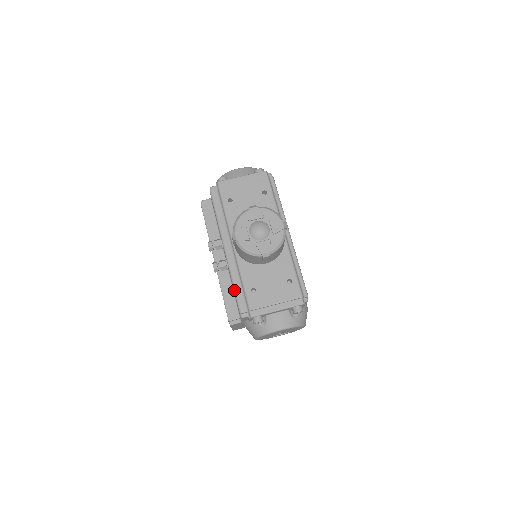
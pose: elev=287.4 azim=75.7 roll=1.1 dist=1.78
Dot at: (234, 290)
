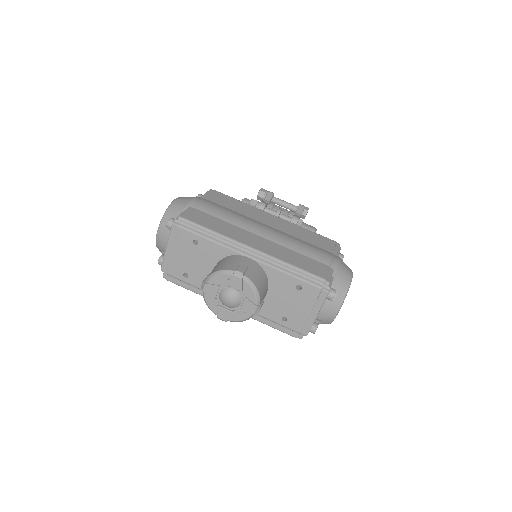
Dot at: occluded
